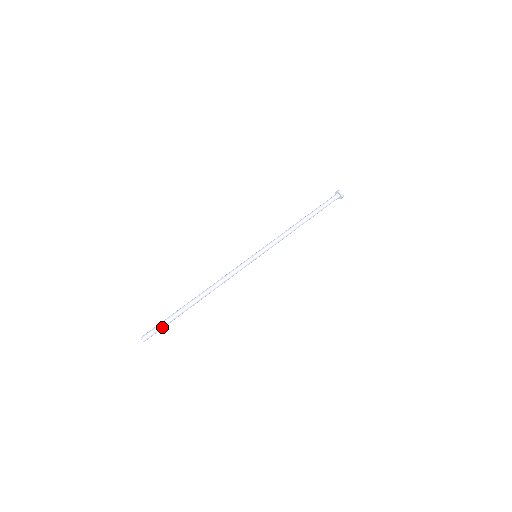
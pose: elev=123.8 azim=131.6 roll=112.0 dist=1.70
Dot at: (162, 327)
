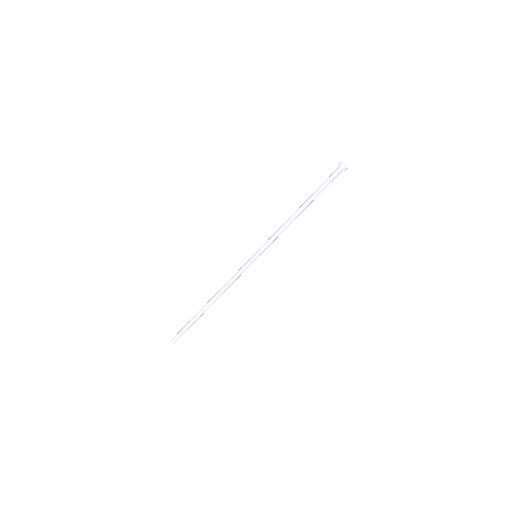
Dot at: (185, 331)
